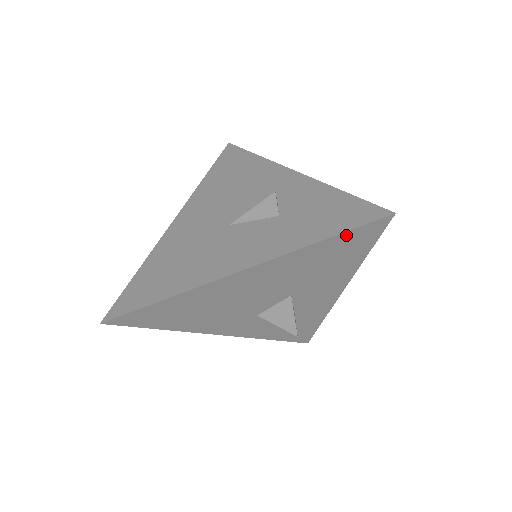
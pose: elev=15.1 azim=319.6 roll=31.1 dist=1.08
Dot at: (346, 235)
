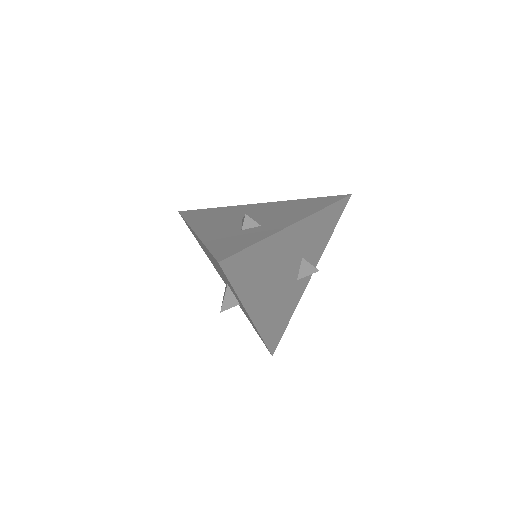
Dot at: occluded
